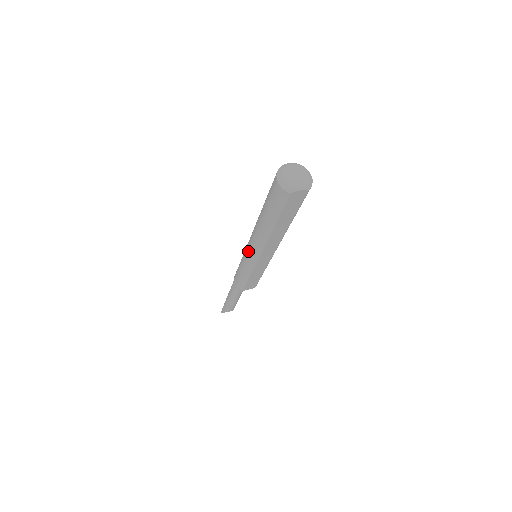
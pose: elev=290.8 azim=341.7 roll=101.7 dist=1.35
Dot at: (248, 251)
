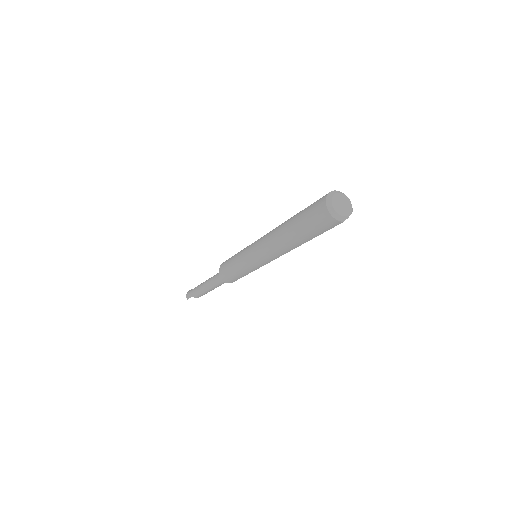
Dot at: (258, 258)
